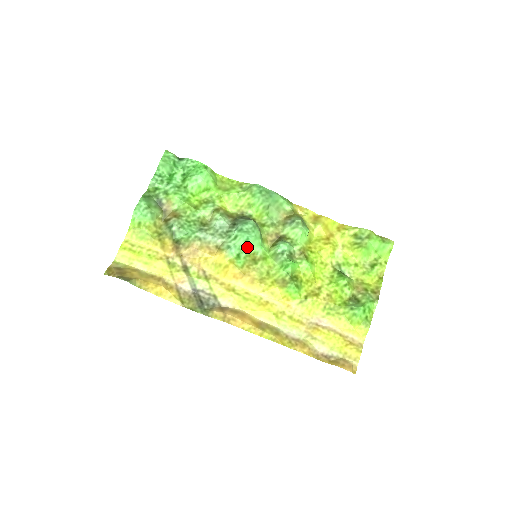
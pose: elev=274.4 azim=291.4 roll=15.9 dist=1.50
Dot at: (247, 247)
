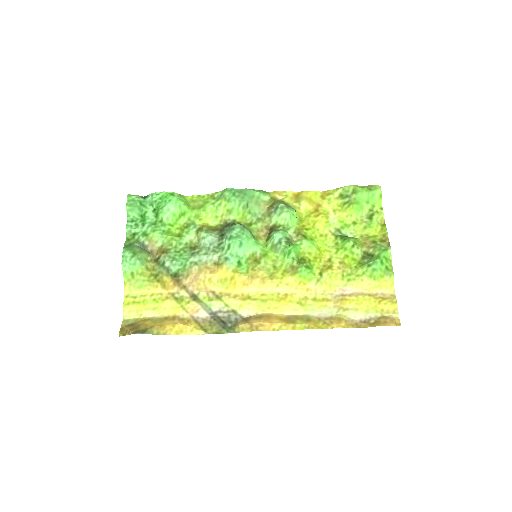
Dot at: (244, 251)
